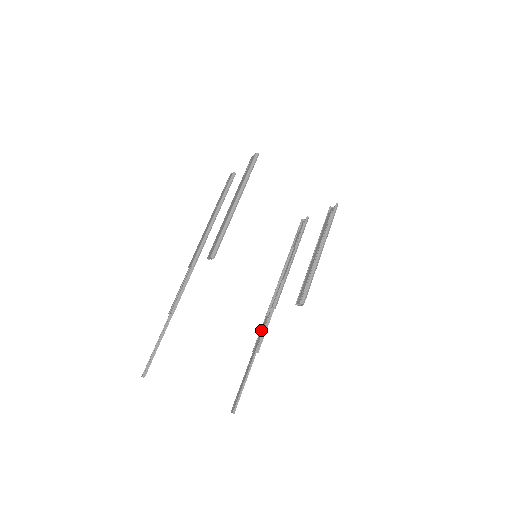
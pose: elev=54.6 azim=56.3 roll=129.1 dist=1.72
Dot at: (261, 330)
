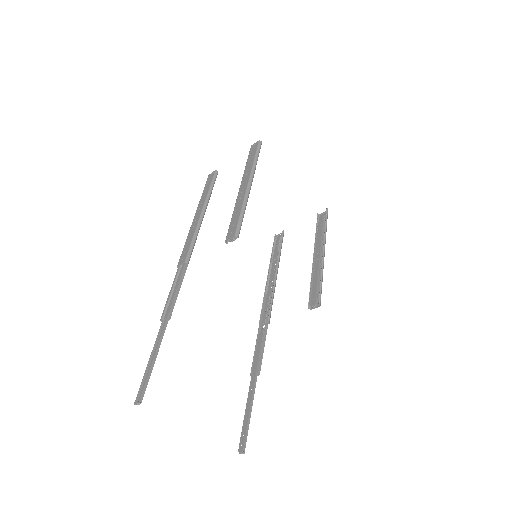
Dot at: (257, 349)
